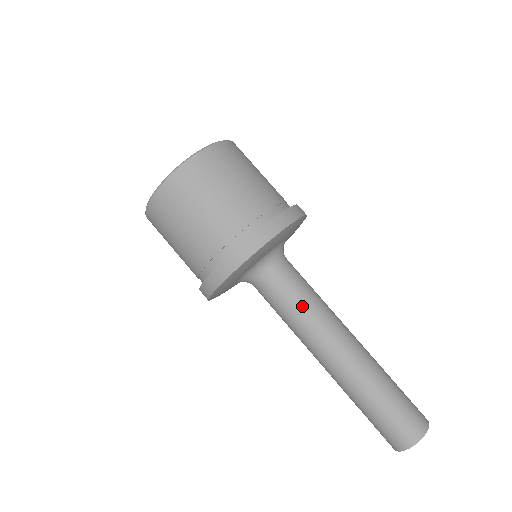
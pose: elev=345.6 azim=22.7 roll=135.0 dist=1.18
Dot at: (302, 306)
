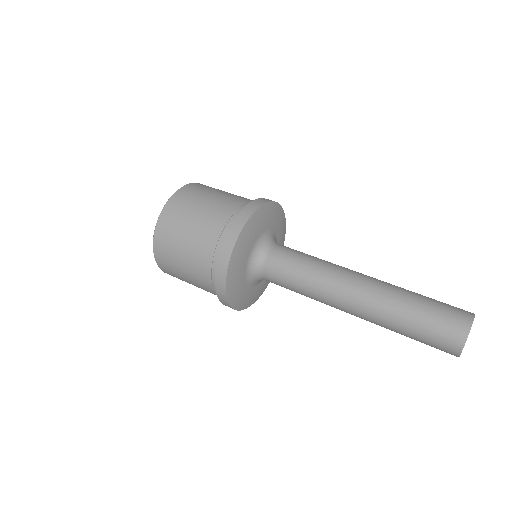
Dot at: (303, 274)
